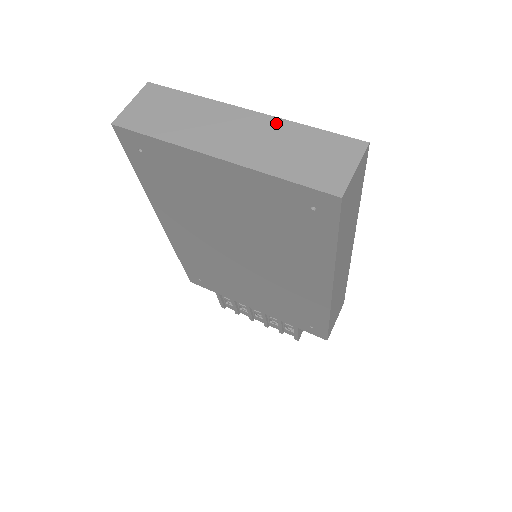
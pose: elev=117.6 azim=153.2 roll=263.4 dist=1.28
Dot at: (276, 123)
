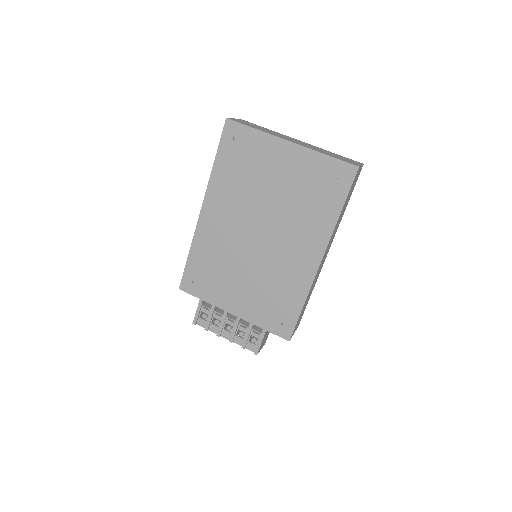
Dot at: (316, 147)
